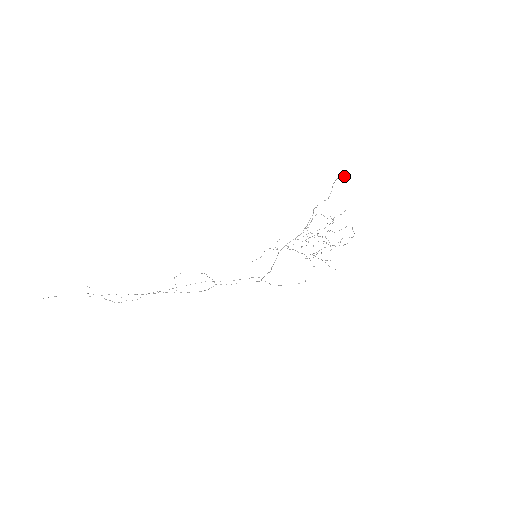
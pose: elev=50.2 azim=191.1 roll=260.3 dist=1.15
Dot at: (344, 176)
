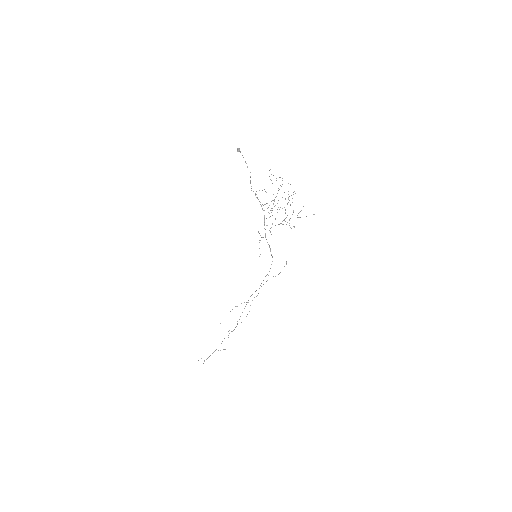
Dot at: (239, 150)
